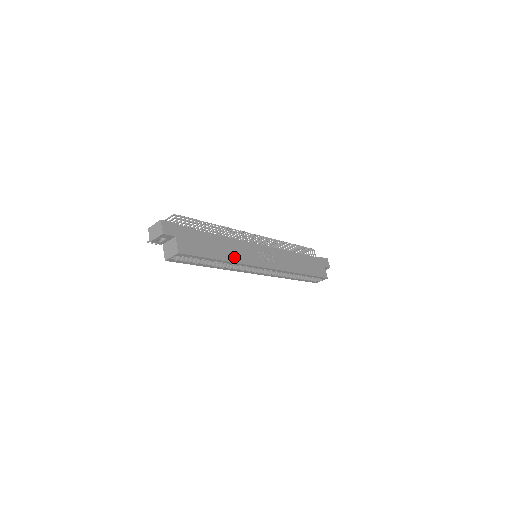
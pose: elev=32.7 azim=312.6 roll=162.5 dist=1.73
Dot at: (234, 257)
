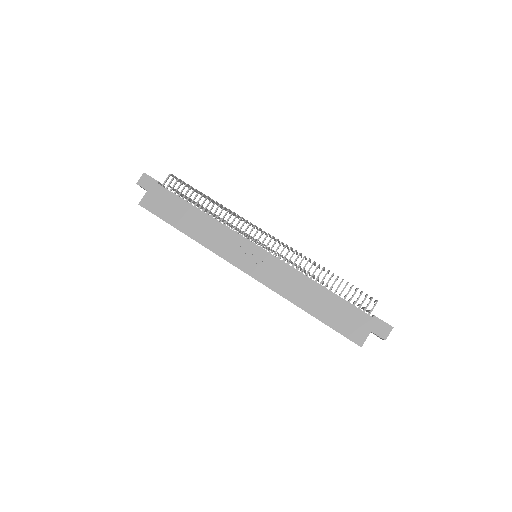
Dot at: (202, 237)
